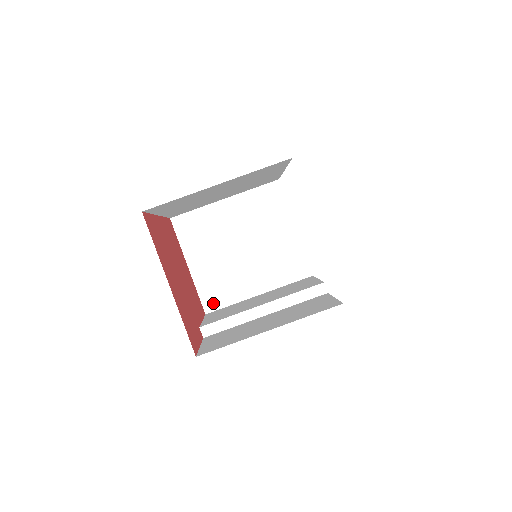
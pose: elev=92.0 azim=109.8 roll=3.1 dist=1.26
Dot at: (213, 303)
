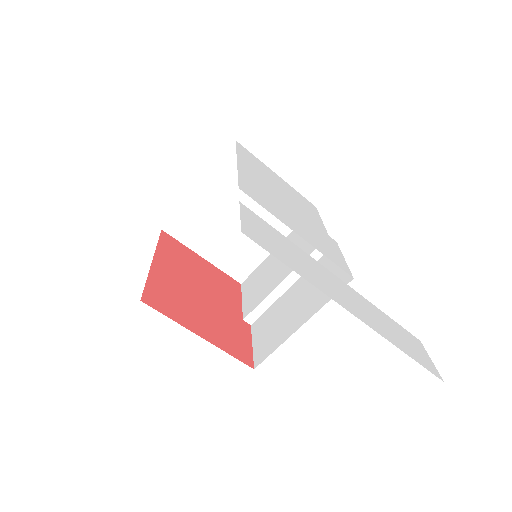
Dot at: (242, 273)
